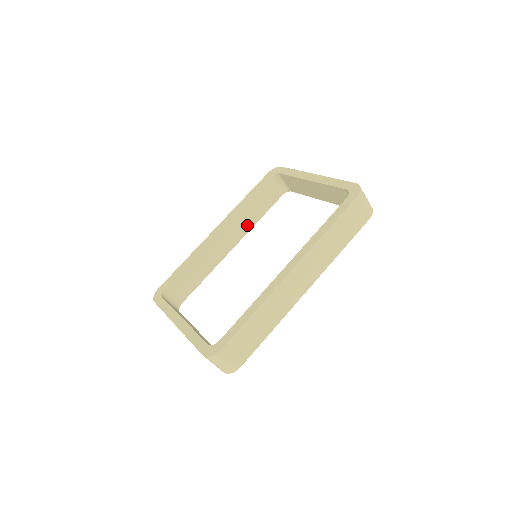
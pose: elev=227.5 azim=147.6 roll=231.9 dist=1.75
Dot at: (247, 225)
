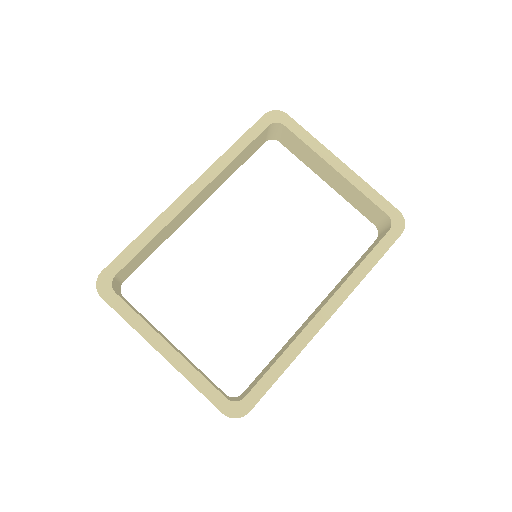
Dot at: (222, 181)
